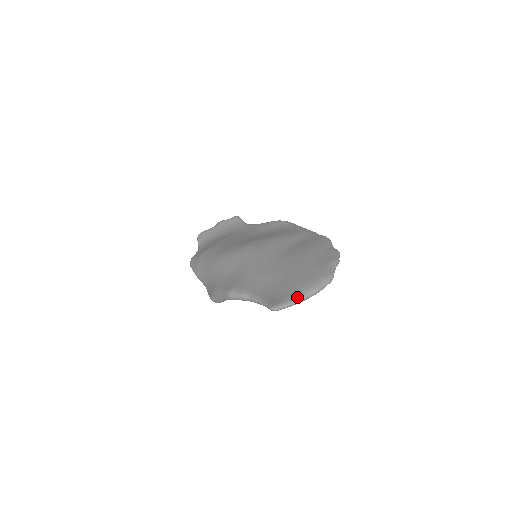
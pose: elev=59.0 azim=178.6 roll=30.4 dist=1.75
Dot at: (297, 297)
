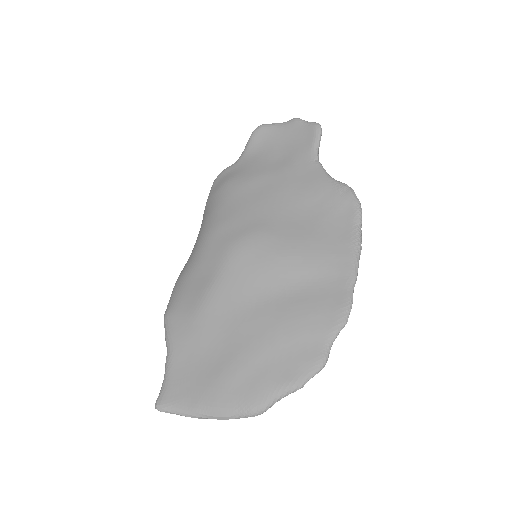
Dot at: (192, 412)
